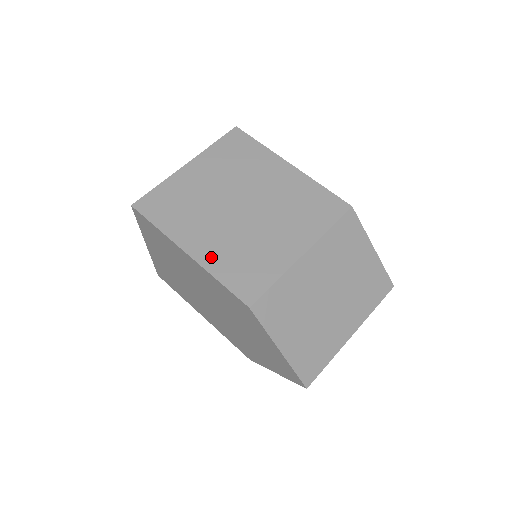
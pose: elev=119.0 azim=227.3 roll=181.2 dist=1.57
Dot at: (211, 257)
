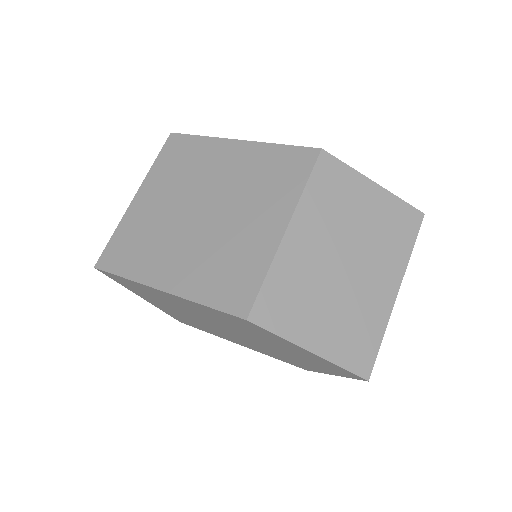
Dot at: (188, 282)
